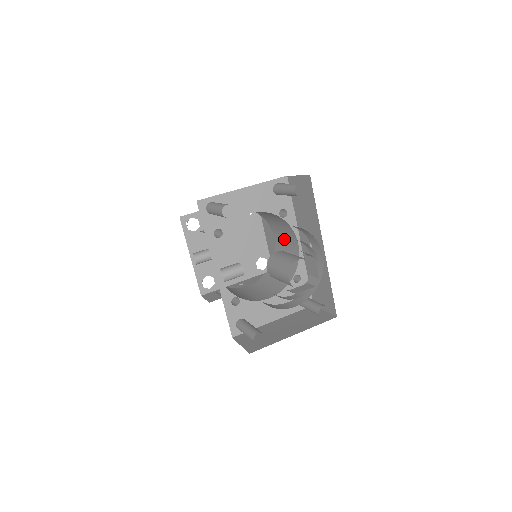
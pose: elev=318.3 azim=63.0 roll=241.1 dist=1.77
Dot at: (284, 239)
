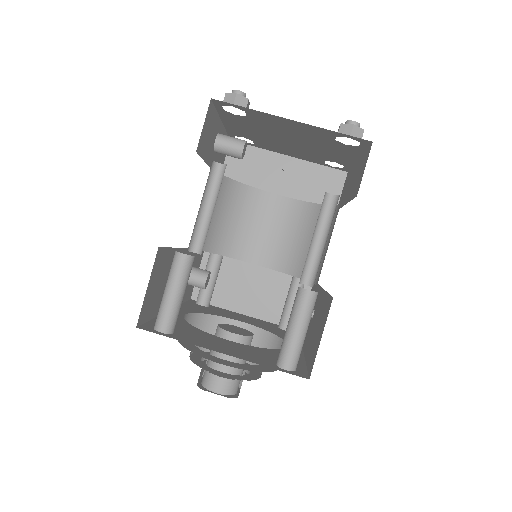
Dot at: (329, 241)
